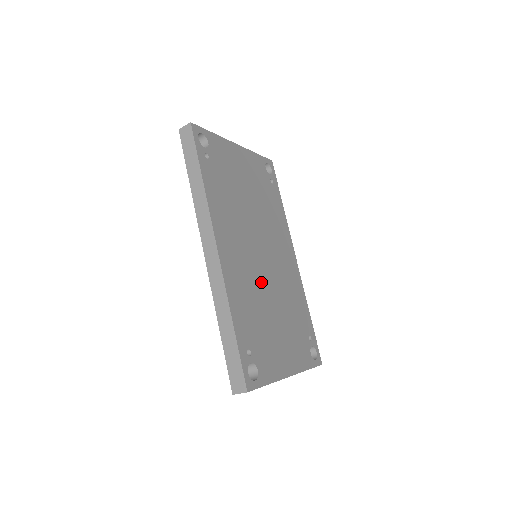
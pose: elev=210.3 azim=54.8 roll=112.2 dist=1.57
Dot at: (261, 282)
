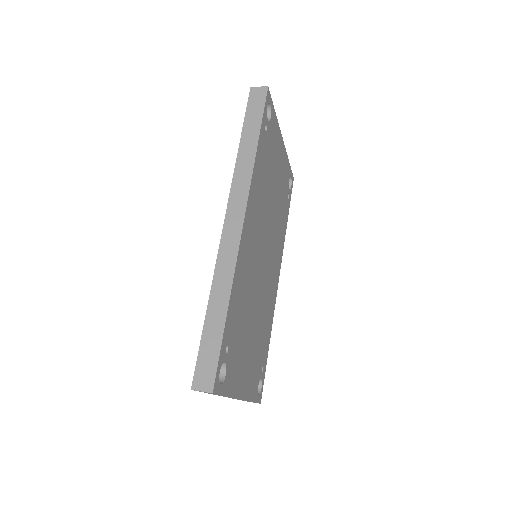
Dot at: (255, 283)
